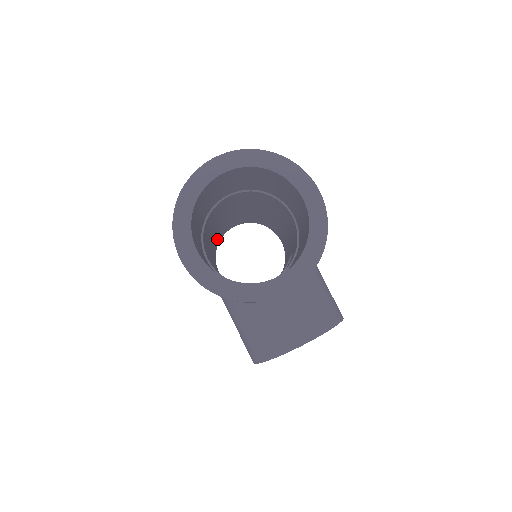
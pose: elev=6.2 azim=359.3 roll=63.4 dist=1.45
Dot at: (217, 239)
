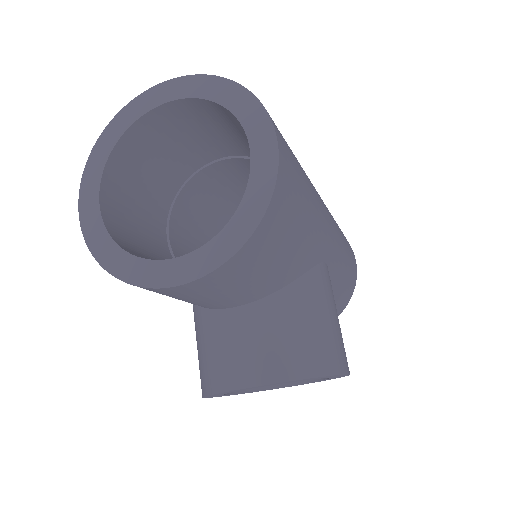
Dot at: occluded
